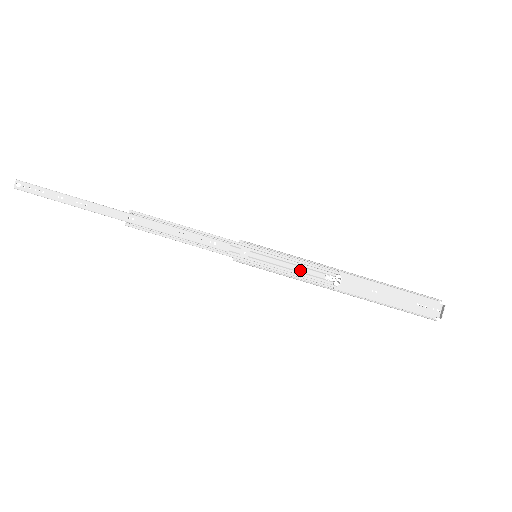
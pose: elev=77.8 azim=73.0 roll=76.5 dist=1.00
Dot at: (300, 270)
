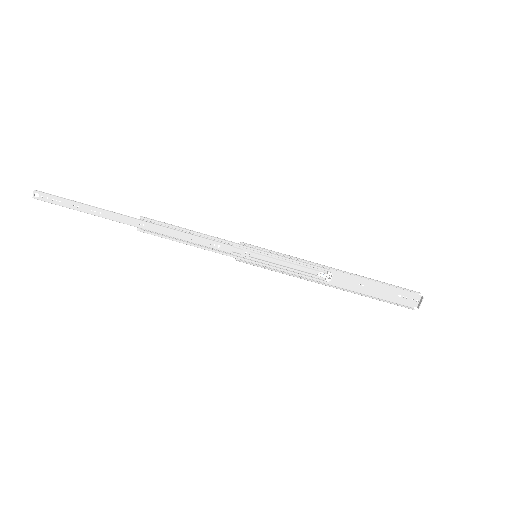
Dot at: (295, 268)
